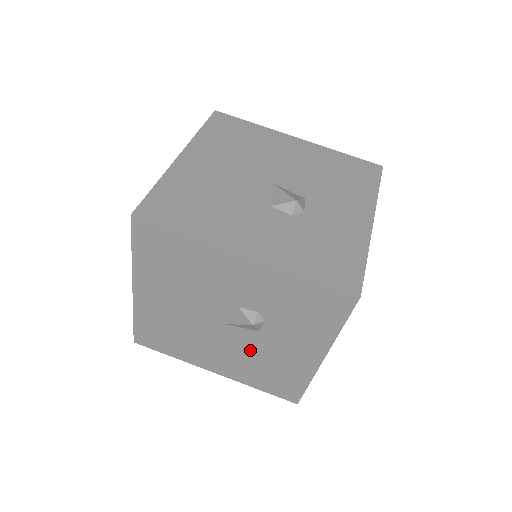
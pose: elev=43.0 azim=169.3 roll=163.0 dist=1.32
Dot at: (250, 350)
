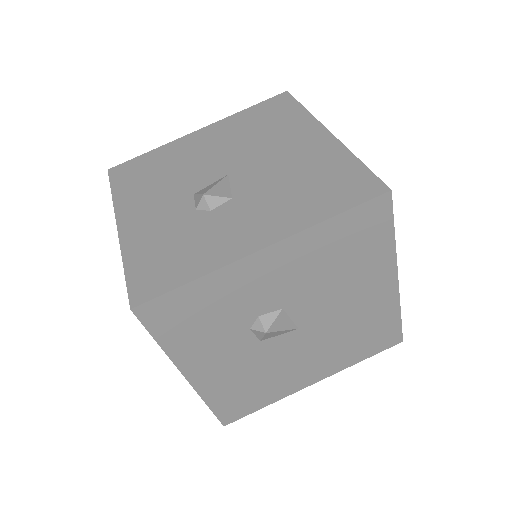
Dot at: occluded
